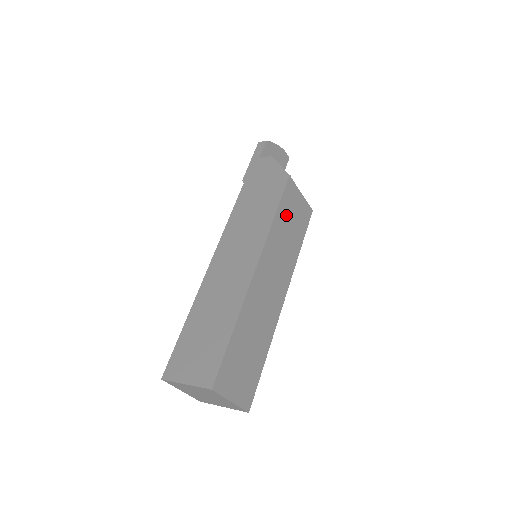
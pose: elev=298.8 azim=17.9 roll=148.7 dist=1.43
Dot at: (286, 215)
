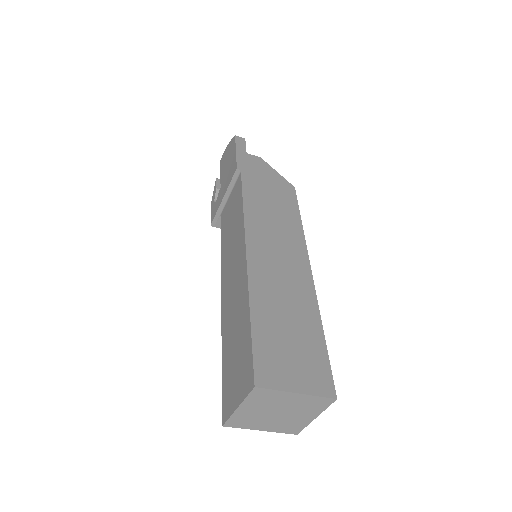
Dot at: occluded
